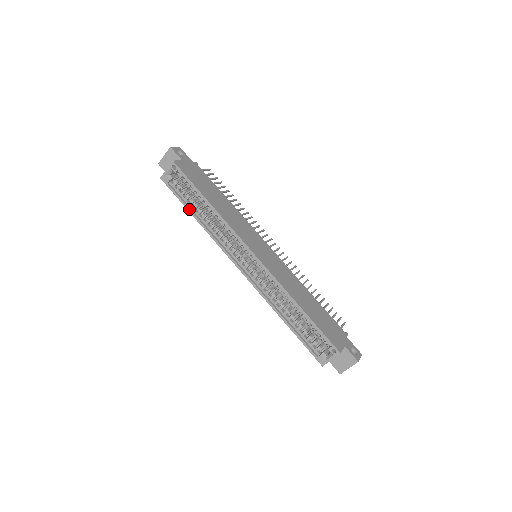
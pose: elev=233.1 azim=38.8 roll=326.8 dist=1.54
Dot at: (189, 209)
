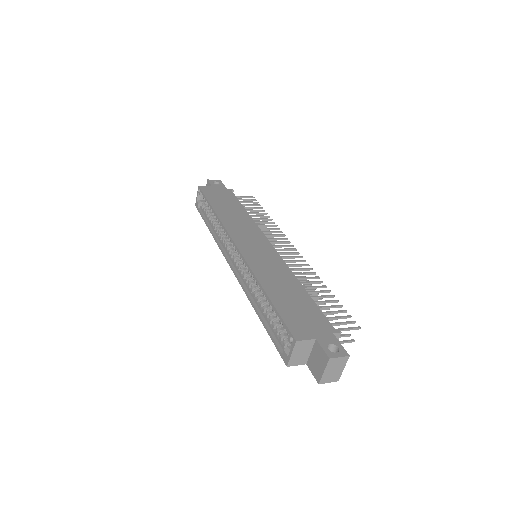
Dot at: (206, 224)
